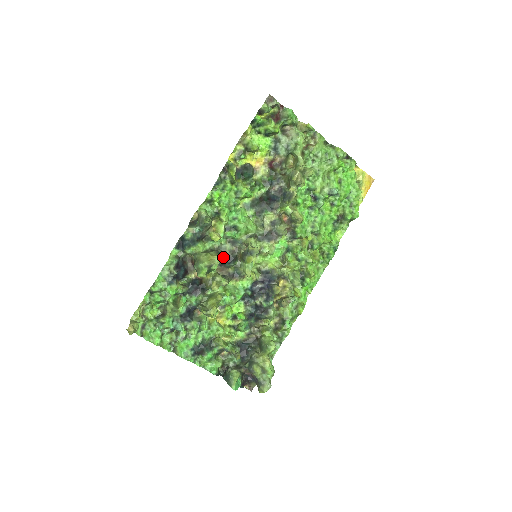
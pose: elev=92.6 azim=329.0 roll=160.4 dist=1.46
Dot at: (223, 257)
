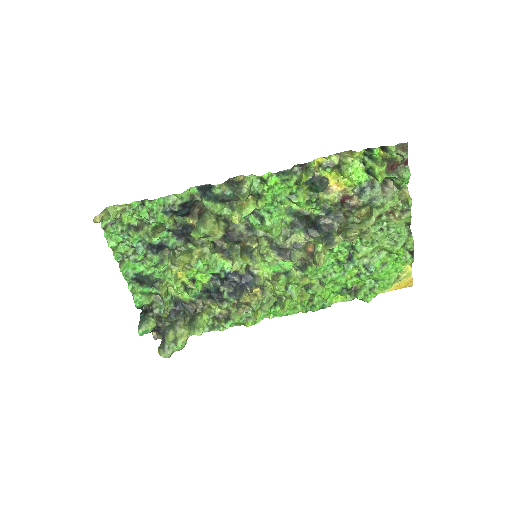
Dot at: (229, 231)
